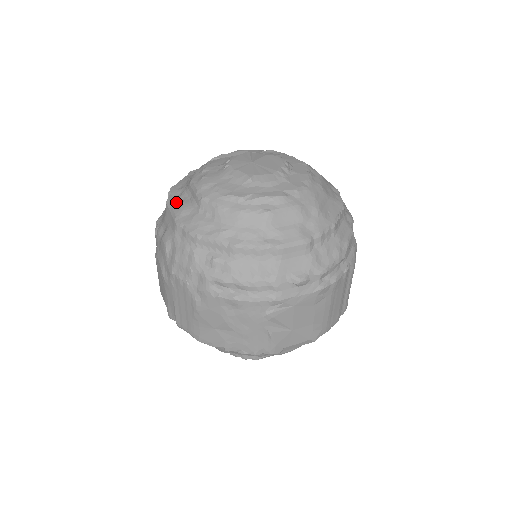
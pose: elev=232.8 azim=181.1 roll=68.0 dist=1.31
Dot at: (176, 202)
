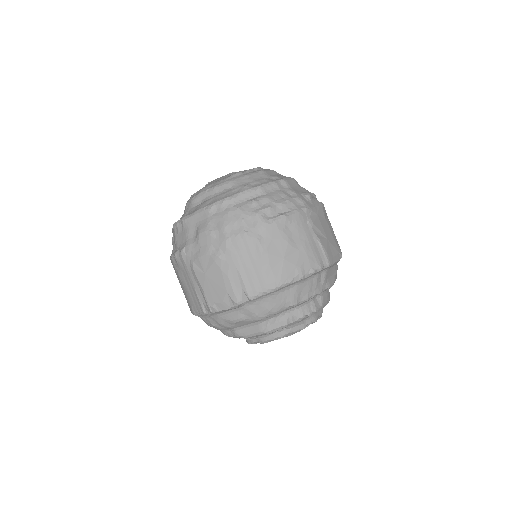
Dot at: (191, 212)
